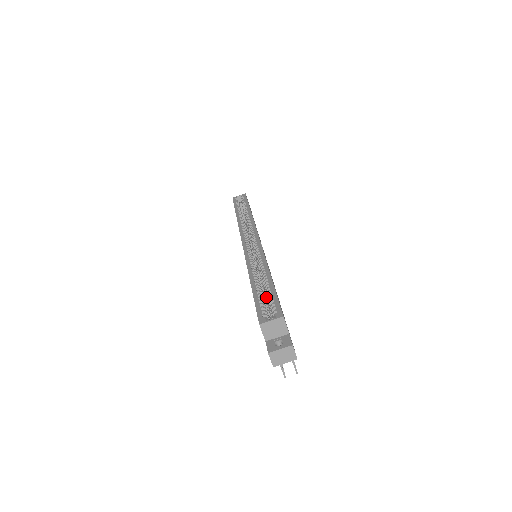
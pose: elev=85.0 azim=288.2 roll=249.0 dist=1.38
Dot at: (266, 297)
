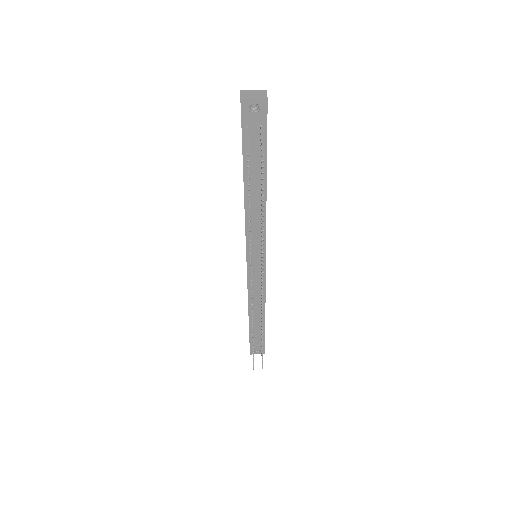
Dot at: occluded
